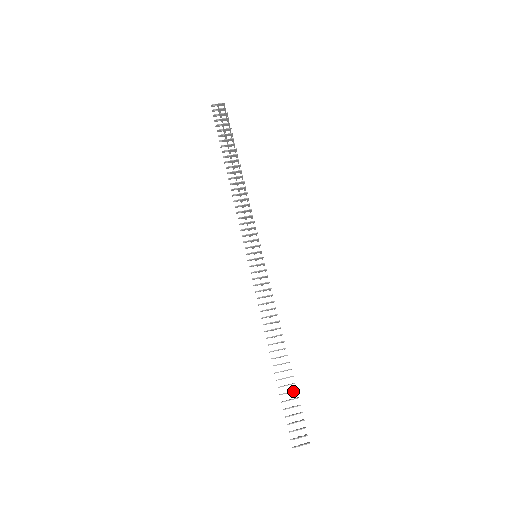
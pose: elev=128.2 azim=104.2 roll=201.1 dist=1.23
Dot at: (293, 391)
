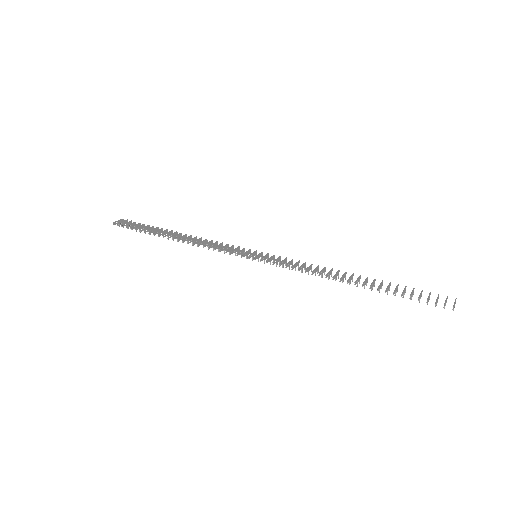
Dot at: (397, 286)
